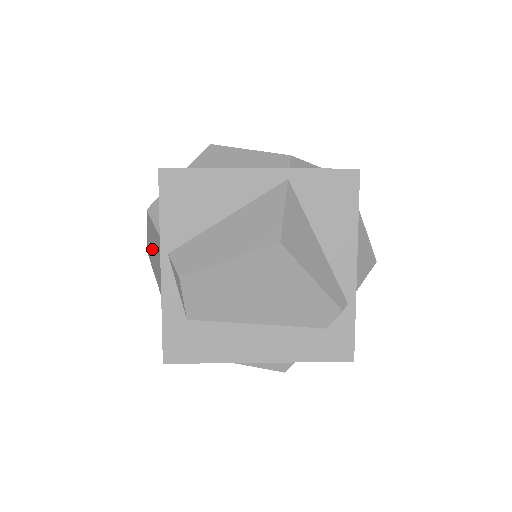
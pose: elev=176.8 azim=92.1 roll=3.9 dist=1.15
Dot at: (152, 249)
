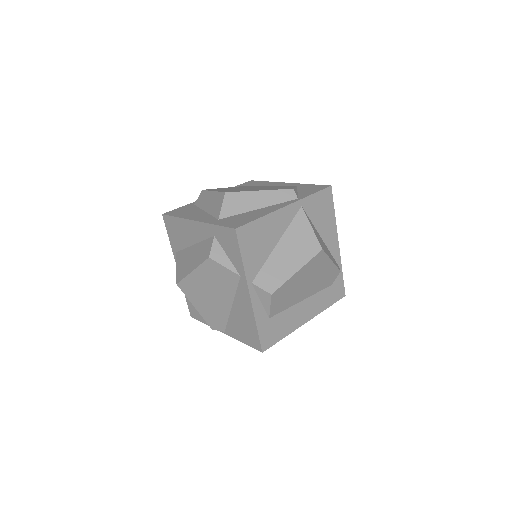
Dot at: (200, 282)
